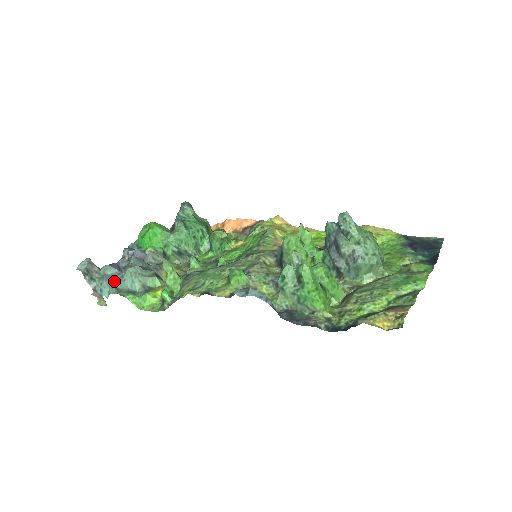
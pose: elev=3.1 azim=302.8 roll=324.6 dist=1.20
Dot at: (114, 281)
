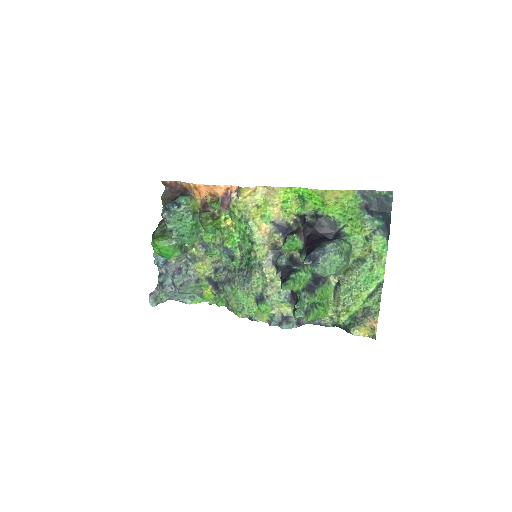
Dot at: (177, 298)
